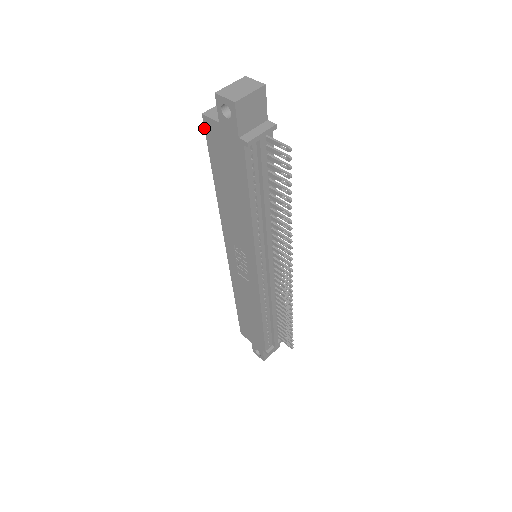
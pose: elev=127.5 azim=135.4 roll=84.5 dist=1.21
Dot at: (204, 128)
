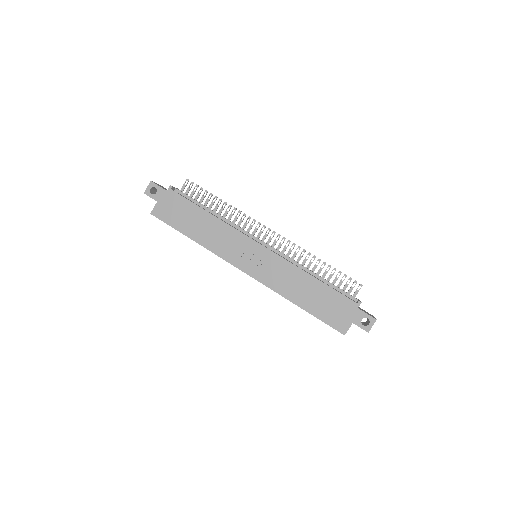
Dot at: occluded
